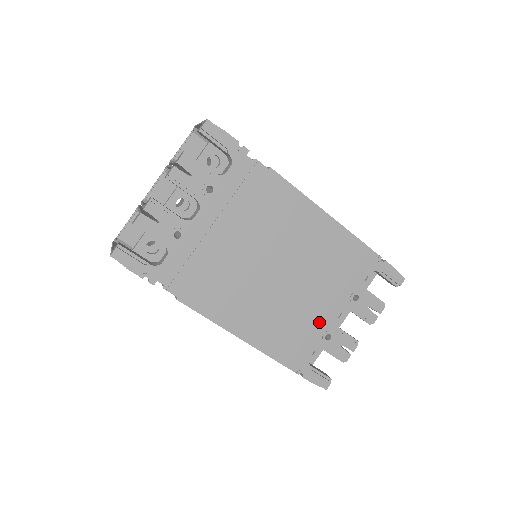
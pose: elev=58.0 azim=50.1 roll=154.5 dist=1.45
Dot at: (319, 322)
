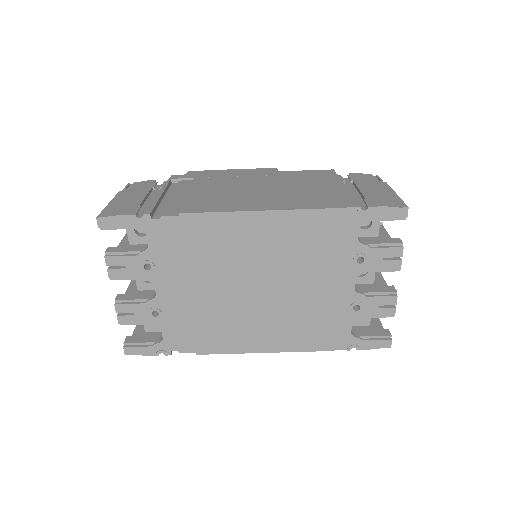
Dot at: (337, 301)
